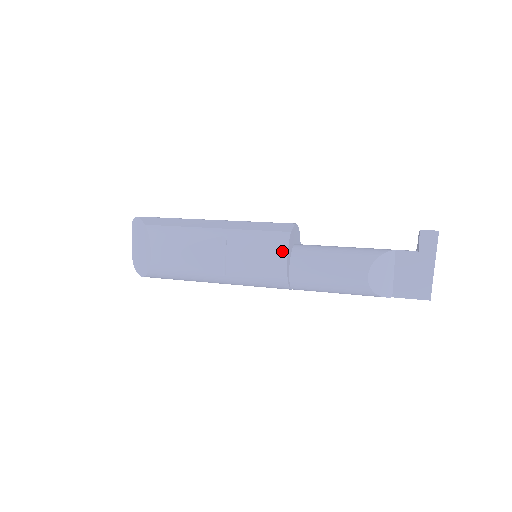
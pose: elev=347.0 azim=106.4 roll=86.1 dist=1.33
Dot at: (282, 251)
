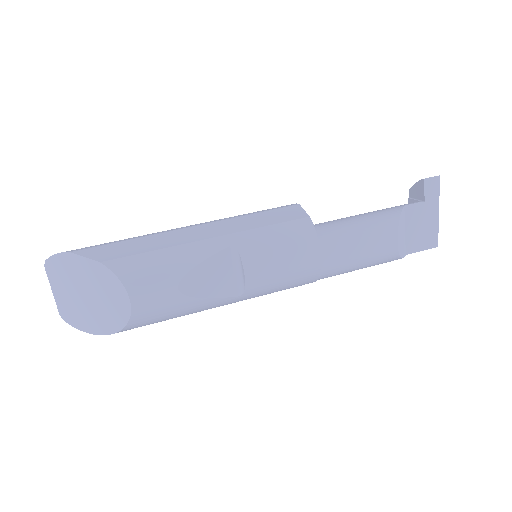
Dot at: (312, 243)
